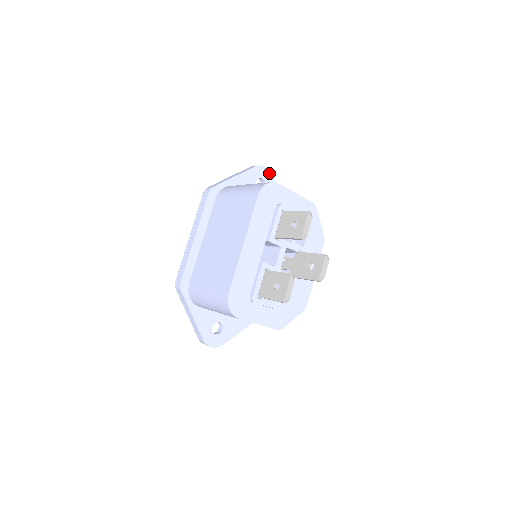
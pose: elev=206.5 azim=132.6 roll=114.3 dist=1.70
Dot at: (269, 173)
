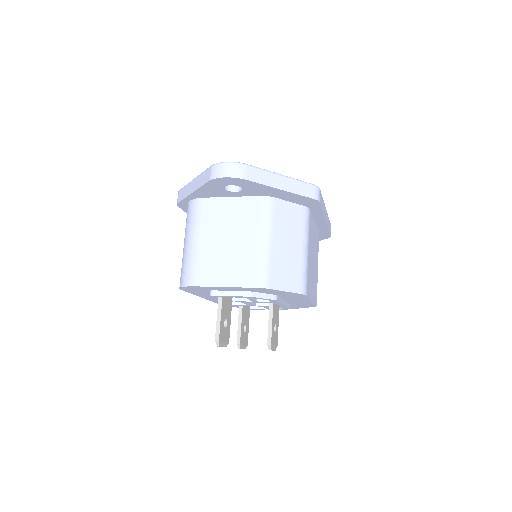
Dot at: (236, 179)
